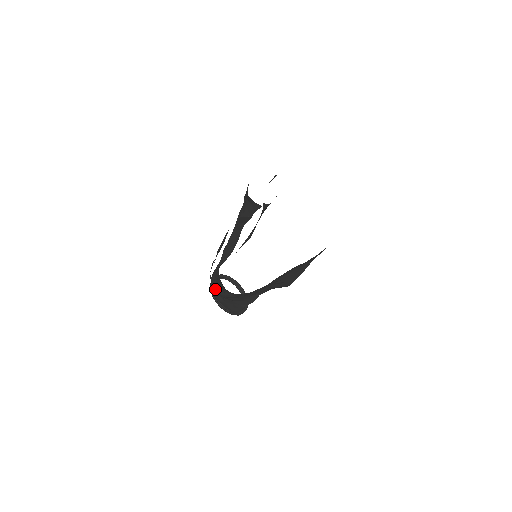
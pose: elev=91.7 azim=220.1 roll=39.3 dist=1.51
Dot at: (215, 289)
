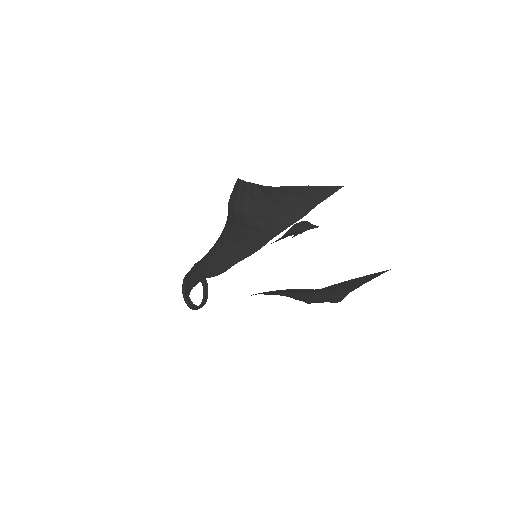
Dot at: occluded
